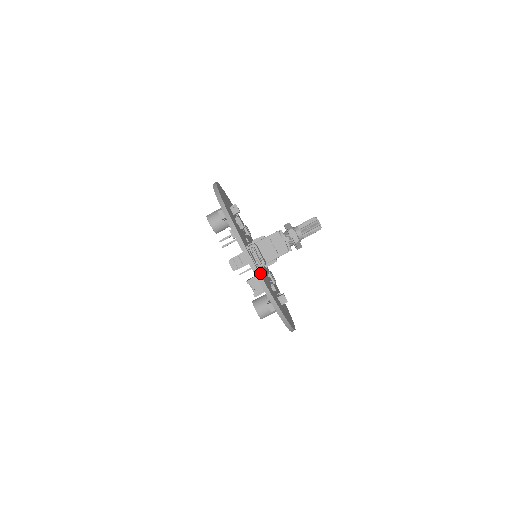
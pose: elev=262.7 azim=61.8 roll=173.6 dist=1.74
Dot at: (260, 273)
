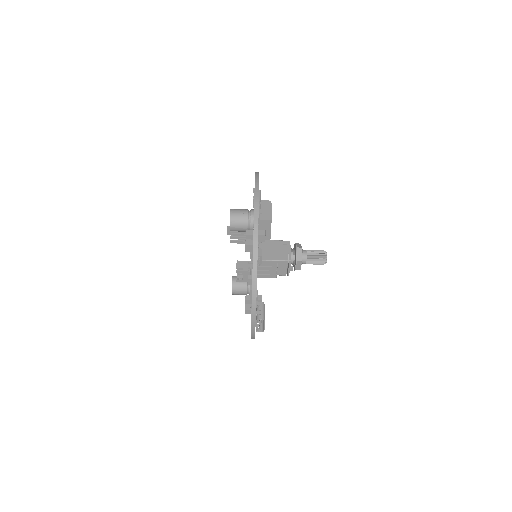
Dot at: occluded
